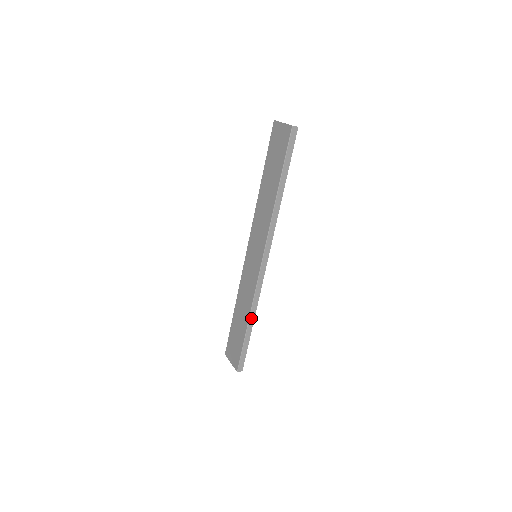
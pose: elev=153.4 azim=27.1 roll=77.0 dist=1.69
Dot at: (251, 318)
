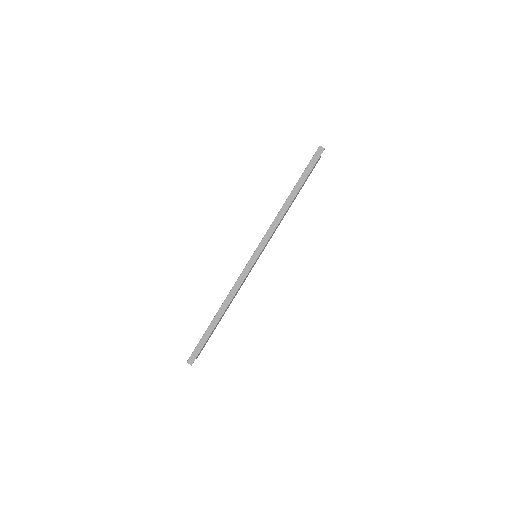
Dot at: (222, 308)
